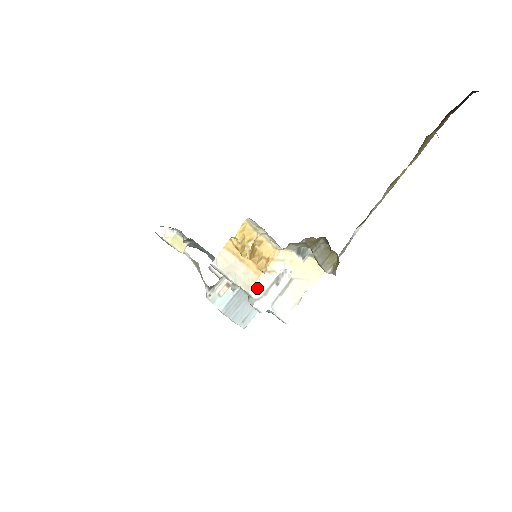
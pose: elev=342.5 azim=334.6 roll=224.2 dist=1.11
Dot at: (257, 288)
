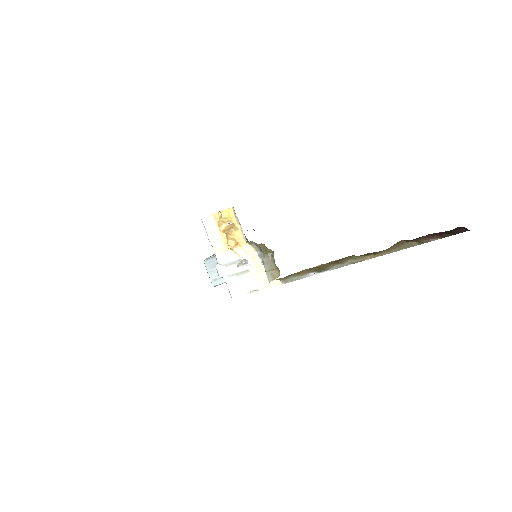
Dot at: (223, 257)
